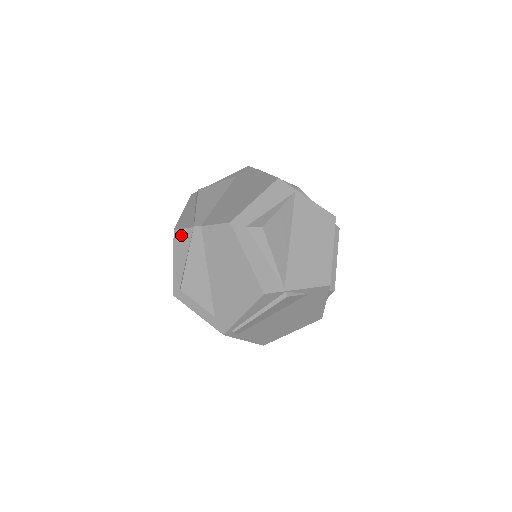
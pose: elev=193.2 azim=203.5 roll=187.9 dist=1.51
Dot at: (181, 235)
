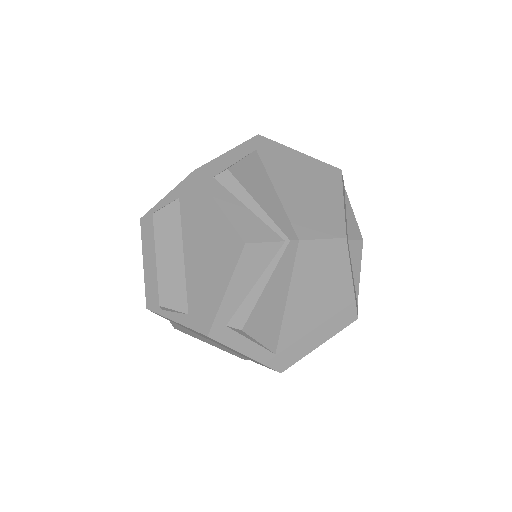
Dot at: (258, 251)
